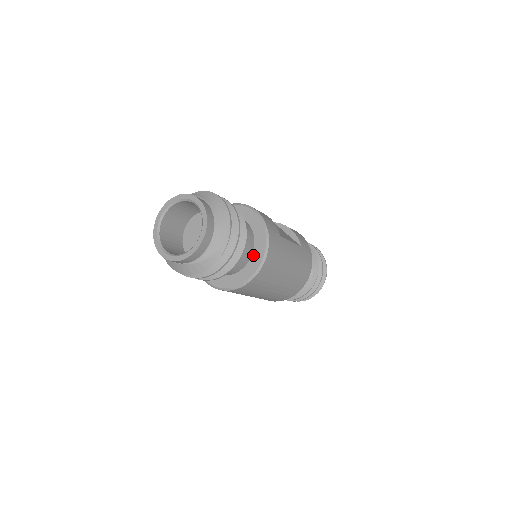
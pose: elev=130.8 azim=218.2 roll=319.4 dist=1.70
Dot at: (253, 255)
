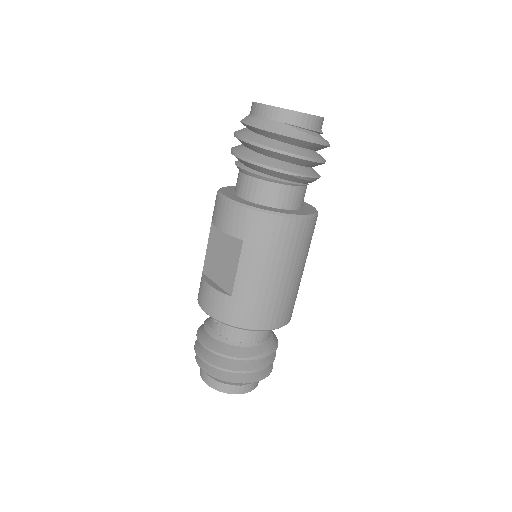
Dot at: (300, 210)
